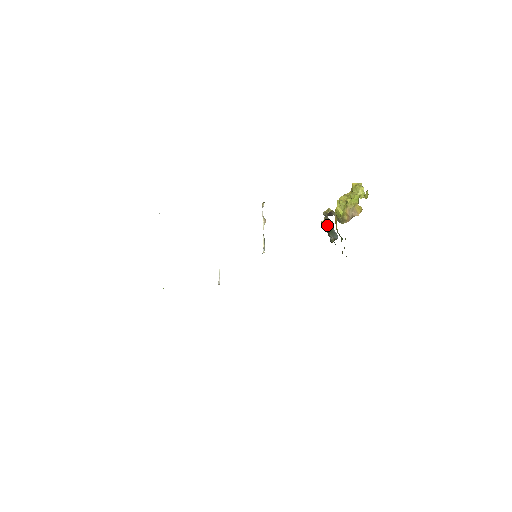
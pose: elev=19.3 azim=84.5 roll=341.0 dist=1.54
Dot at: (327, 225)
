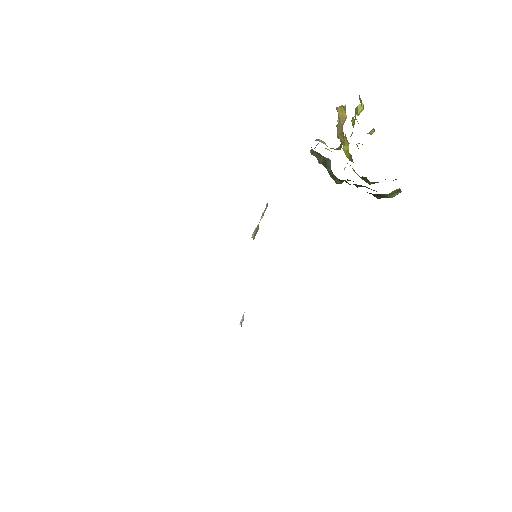
Dot at: (323, 165)
